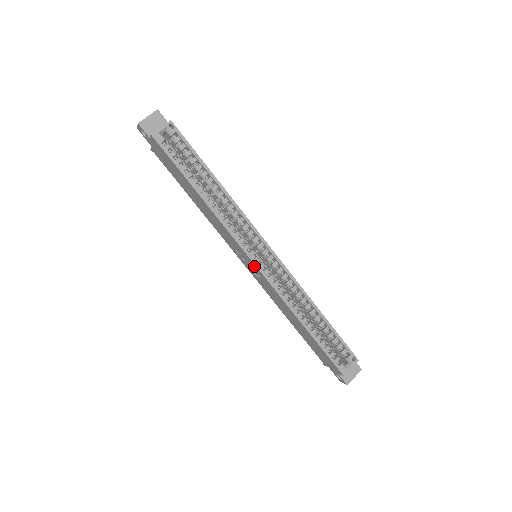
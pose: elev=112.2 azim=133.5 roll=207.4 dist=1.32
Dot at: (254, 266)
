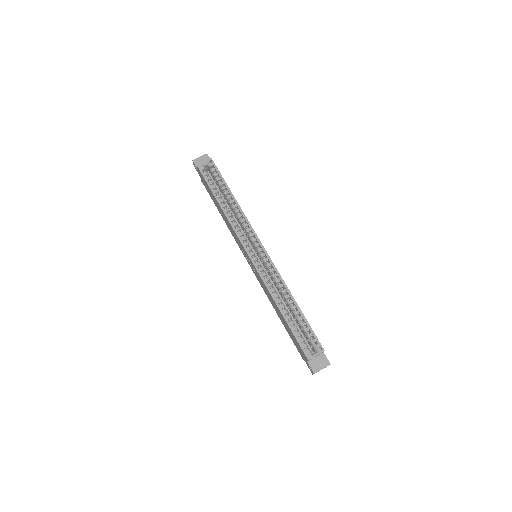
Dot at: (249, 259)
